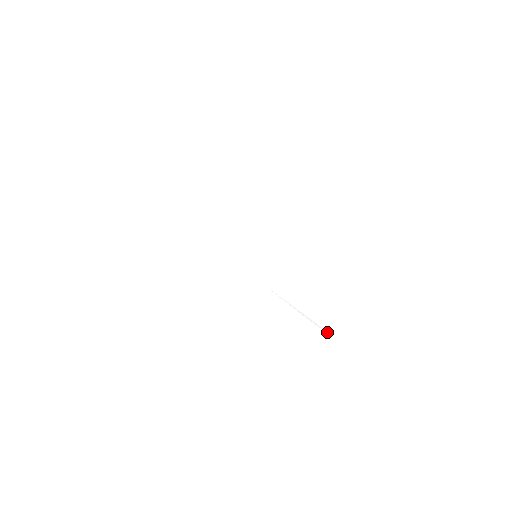
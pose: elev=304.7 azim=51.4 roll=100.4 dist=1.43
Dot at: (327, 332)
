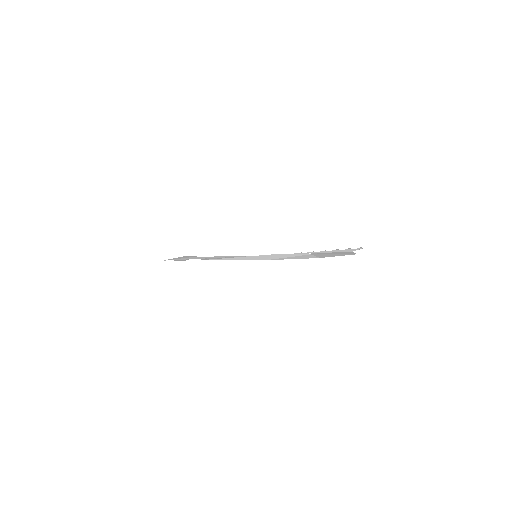
Dot at: occluded
